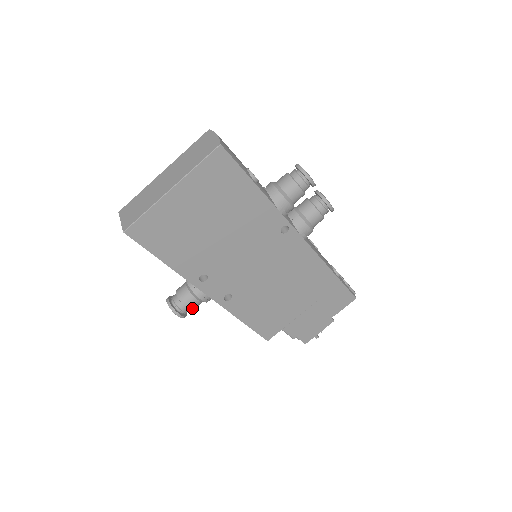
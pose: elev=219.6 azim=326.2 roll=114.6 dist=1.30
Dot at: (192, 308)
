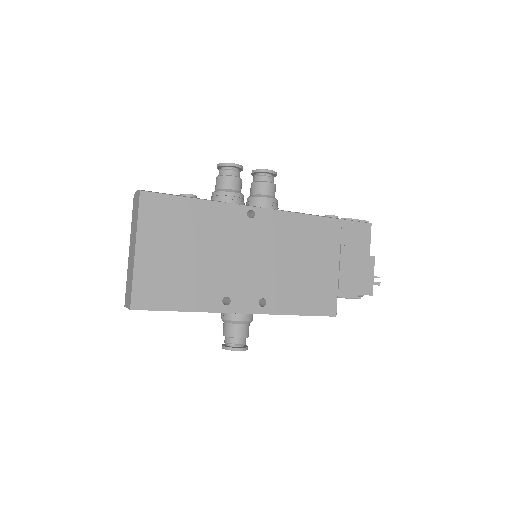
Dot at: (244, 335)
